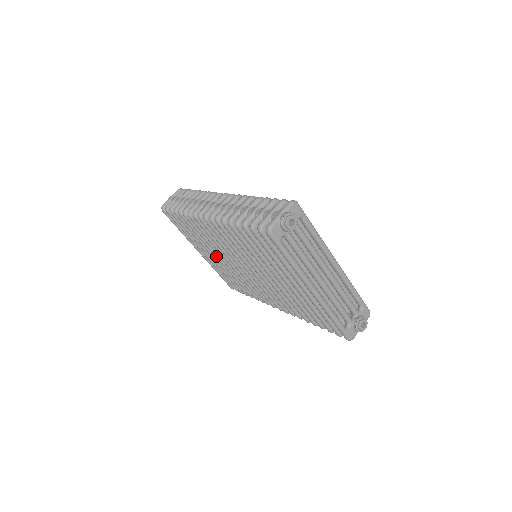
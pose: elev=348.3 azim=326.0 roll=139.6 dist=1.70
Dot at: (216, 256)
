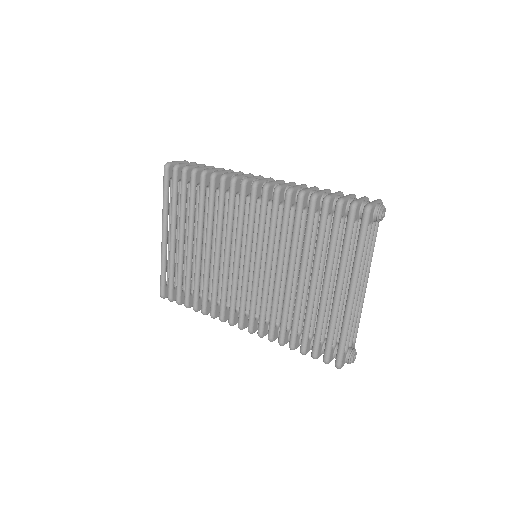
Dot at: (199, 241)
